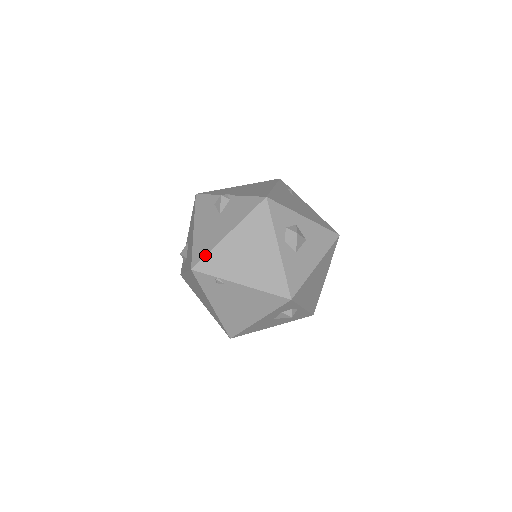
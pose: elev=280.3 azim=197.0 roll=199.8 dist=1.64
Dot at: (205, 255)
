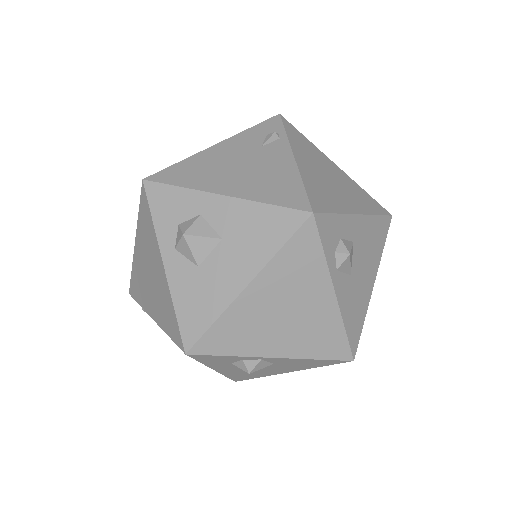
Dot at: (131, 275)
